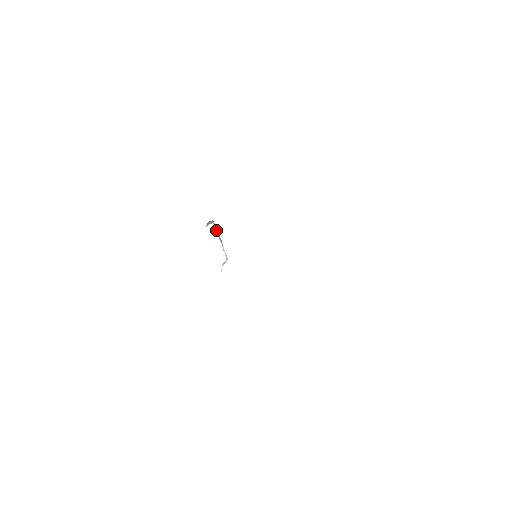
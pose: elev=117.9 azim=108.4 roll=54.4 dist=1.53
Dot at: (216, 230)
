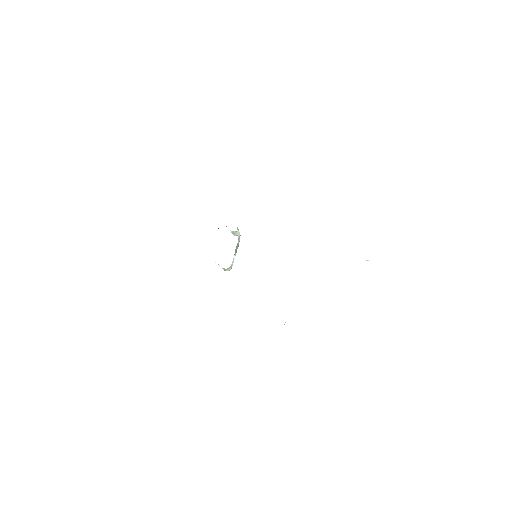
Dot at: (238, 242)
